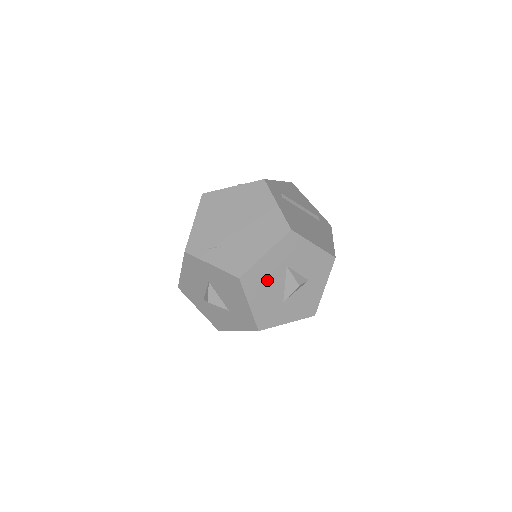
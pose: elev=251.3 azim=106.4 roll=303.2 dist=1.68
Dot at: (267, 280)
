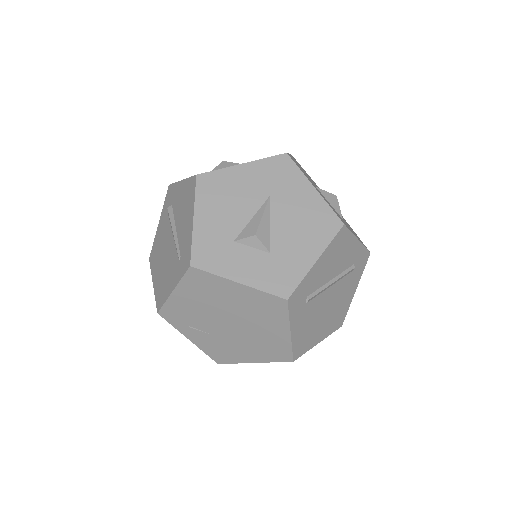
Dot at: occluded
